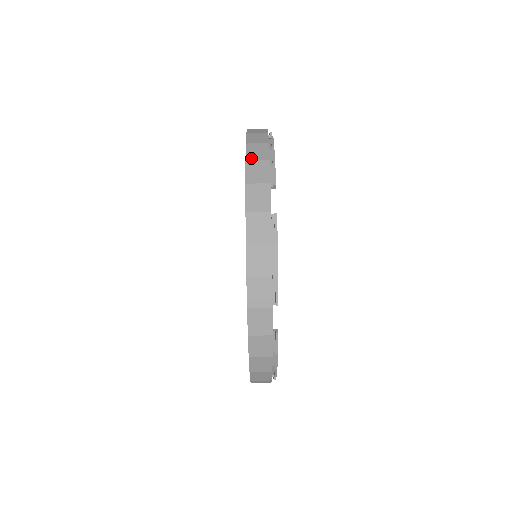
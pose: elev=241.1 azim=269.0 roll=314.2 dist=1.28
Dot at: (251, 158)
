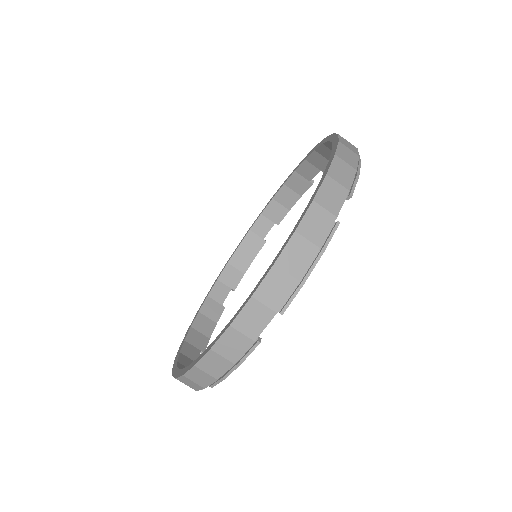
Dot at: (341, 156)
